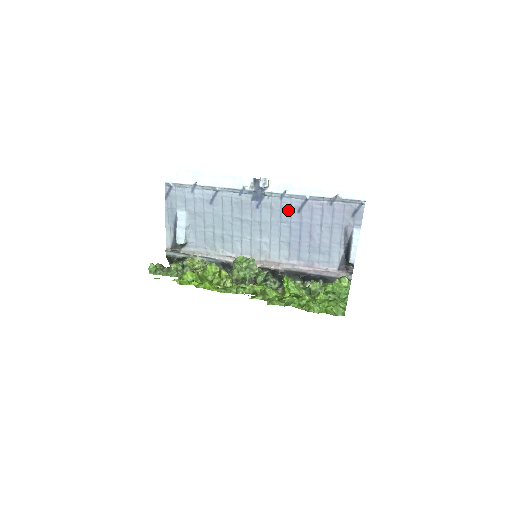
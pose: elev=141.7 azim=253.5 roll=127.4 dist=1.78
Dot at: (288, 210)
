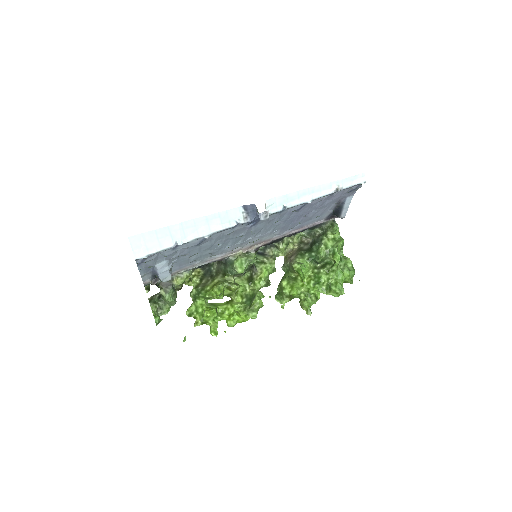
Dot at: (285, 215)
